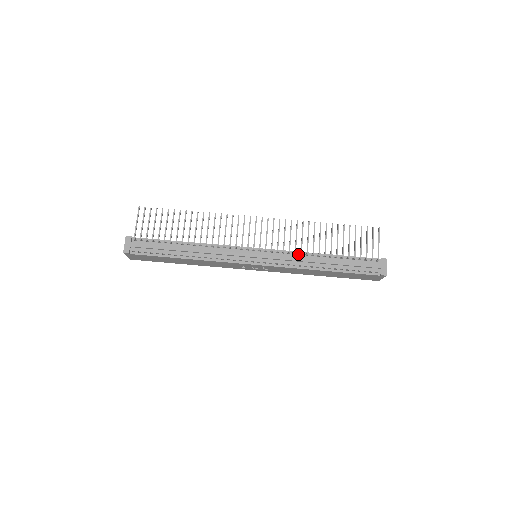
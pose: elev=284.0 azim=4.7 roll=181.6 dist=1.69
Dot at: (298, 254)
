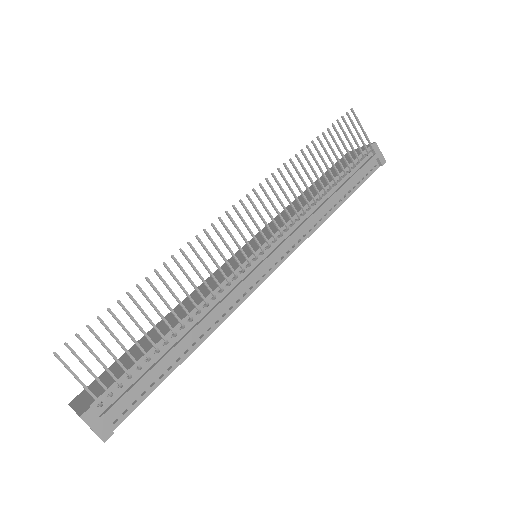
Dot at: occluded
